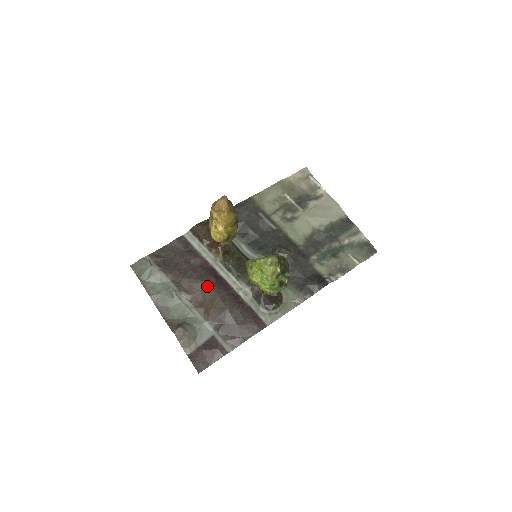
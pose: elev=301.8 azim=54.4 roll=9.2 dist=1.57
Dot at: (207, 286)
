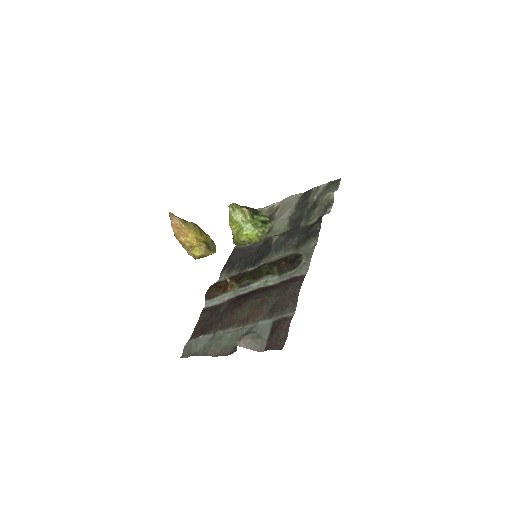
Dot at: (241, 307)
